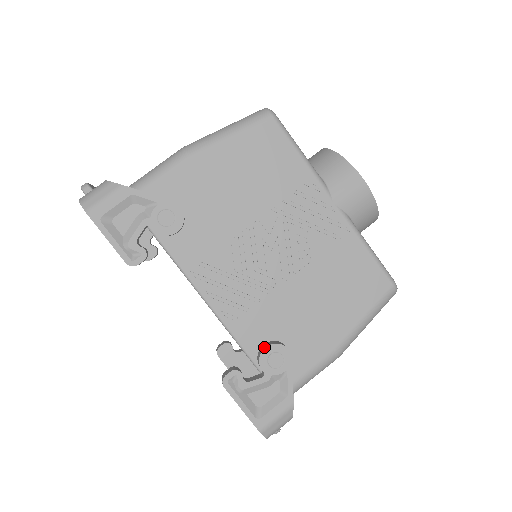
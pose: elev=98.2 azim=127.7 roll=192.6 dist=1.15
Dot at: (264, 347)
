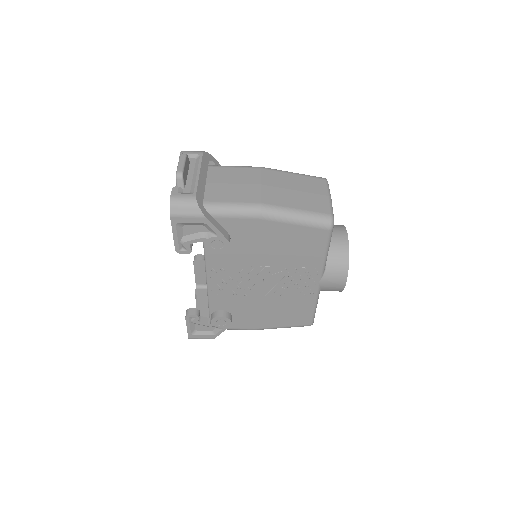
Dot at: (220, 315)
